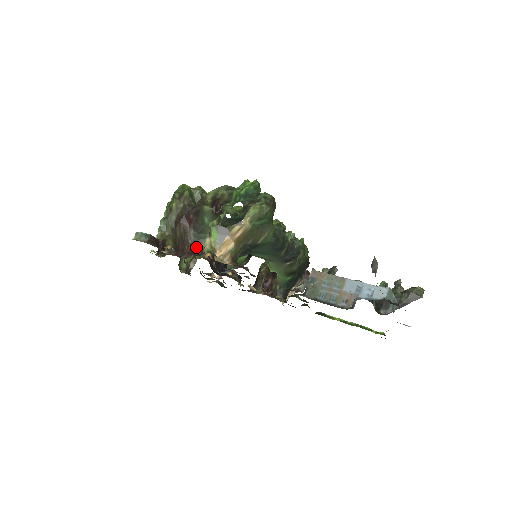
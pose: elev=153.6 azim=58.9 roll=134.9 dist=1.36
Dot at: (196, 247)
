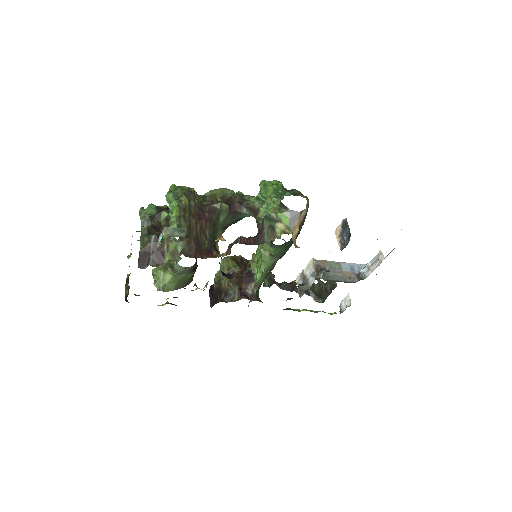
Dot at: (250, 238)
